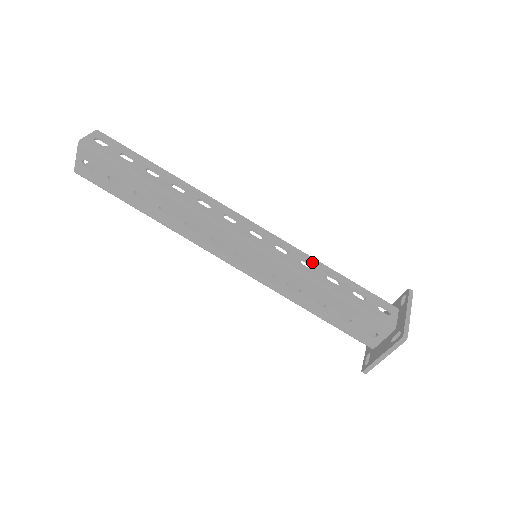
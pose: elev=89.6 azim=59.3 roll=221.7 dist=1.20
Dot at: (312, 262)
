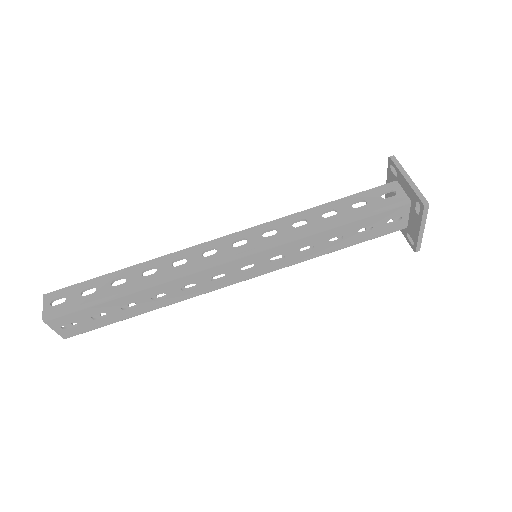
Dot at: (300, 217)
